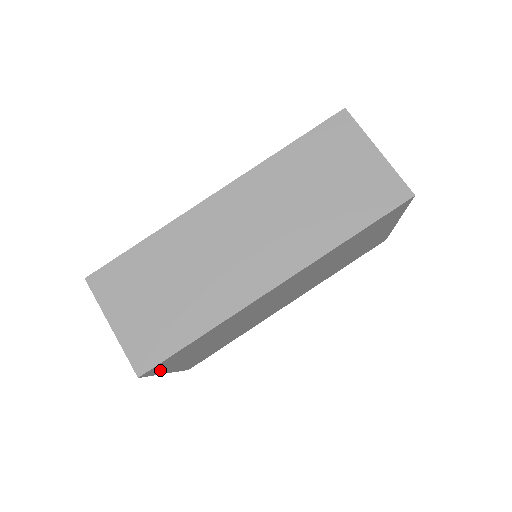
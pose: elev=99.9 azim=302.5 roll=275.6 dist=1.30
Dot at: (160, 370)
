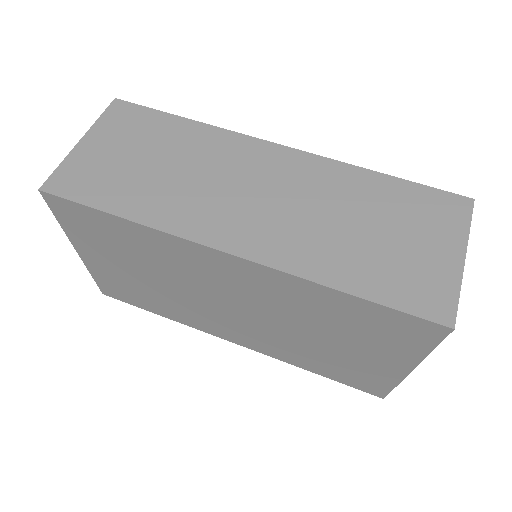
Dot at: (67, 223)
